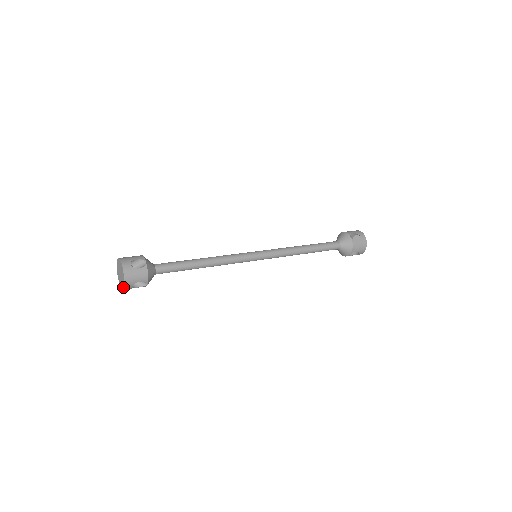
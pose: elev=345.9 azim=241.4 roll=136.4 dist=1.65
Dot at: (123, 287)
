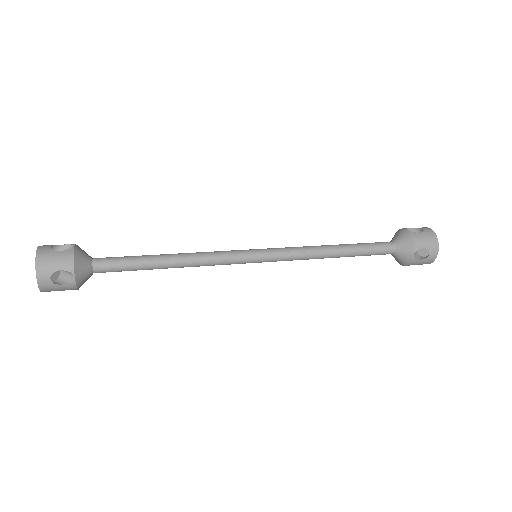
Dot at: occluded
